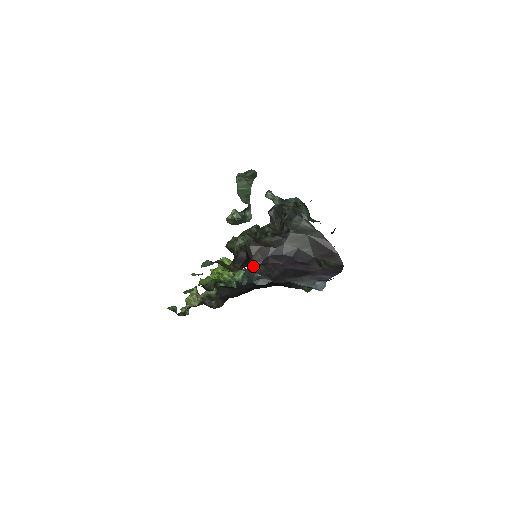
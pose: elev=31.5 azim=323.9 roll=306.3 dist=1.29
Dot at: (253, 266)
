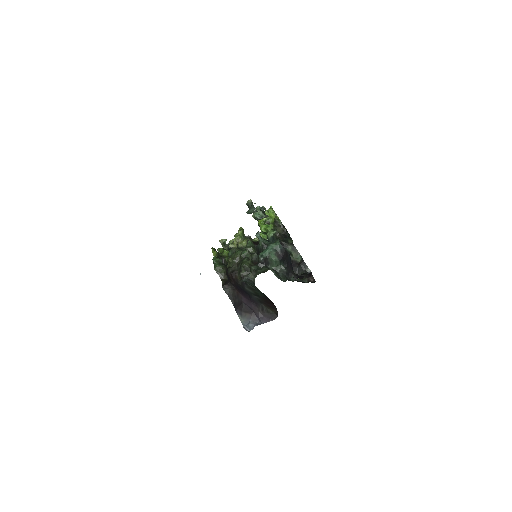
Dot at: (226, 289)
